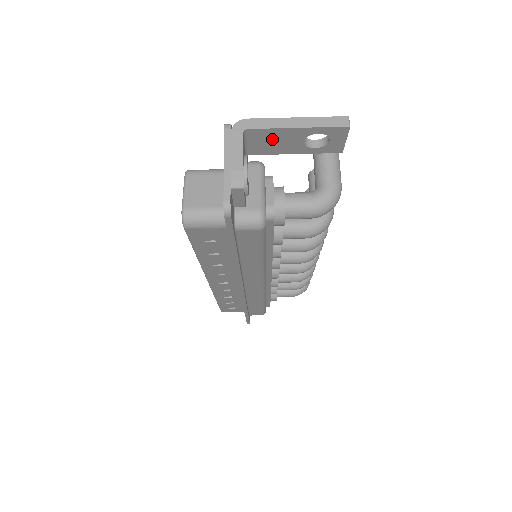
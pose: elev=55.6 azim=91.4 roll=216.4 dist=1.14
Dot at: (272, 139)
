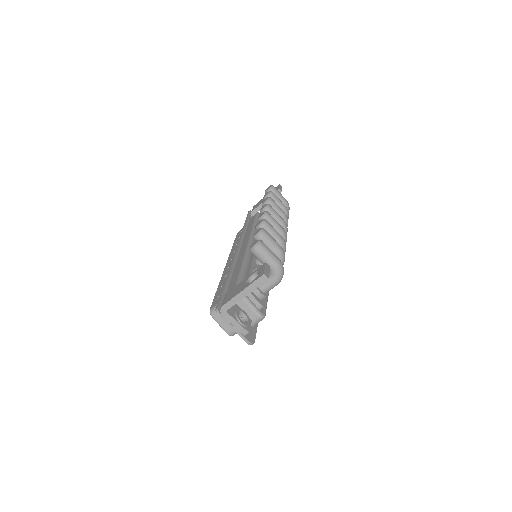
Dot at: occluded
